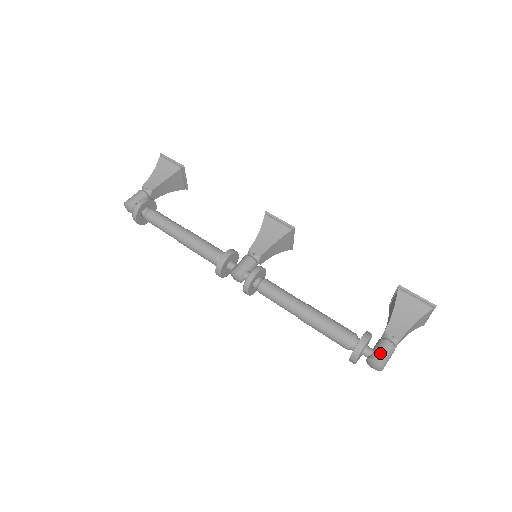
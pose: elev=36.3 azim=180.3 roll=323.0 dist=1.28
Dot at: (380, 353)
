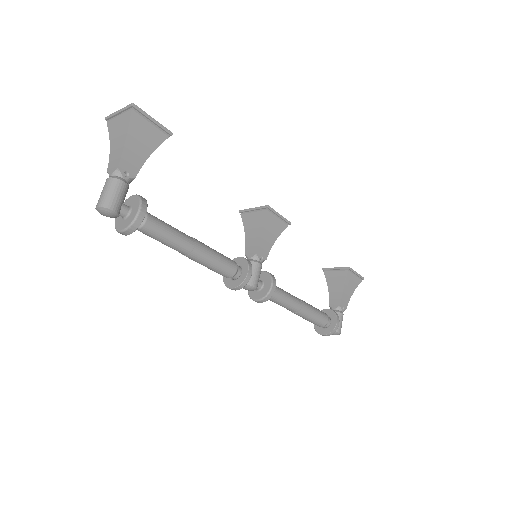
Dot at: (340, 326)
